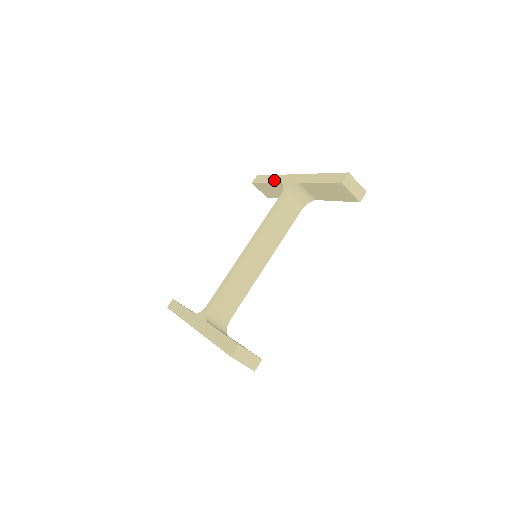
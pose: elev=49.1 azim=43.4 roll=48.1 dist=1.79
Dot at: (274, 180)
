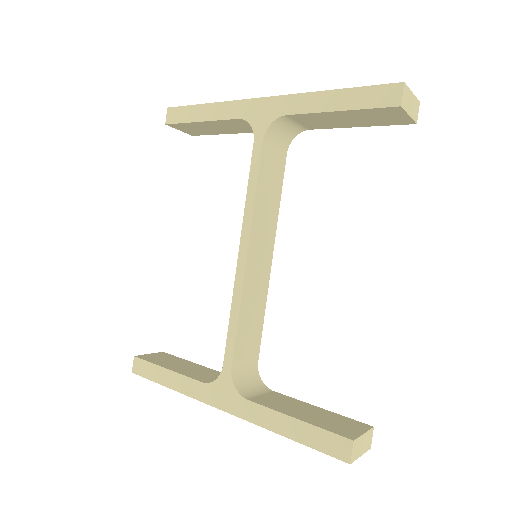
Dot at: (217, 114)
